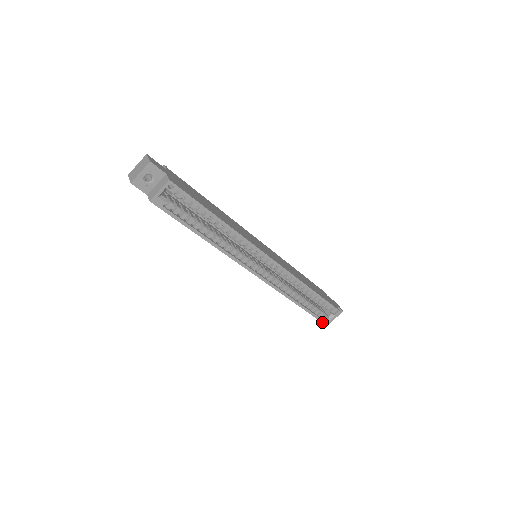
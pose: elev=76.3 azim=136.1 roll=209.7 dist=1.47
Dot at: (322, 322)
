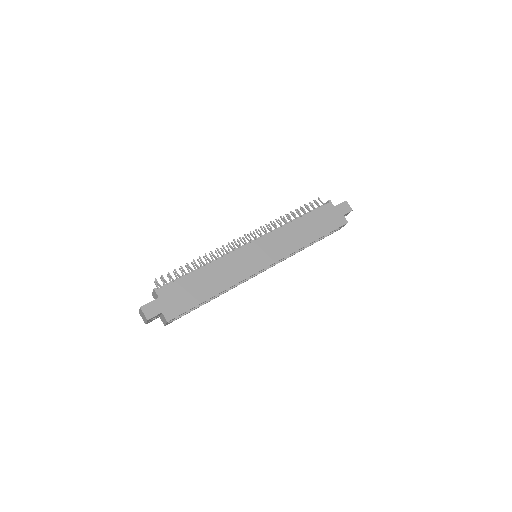
Dot at: occluded
